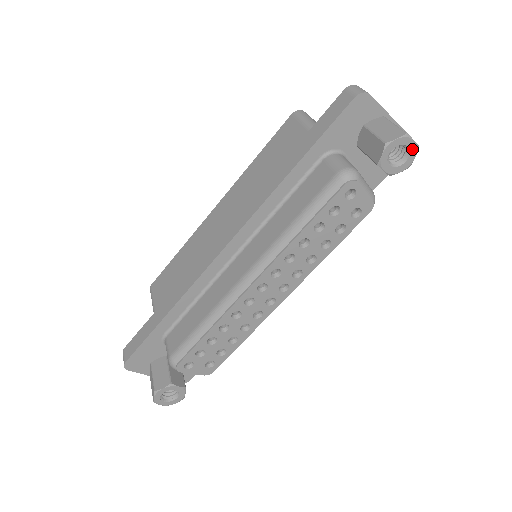
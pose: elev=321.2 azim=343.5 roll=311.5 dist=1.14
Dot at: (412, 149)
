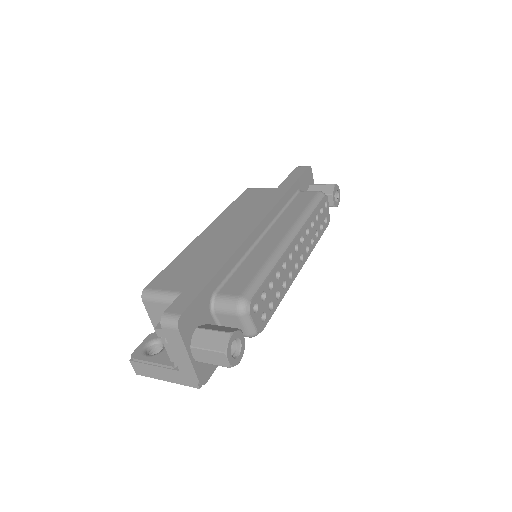
Dot at: (339, 196)
